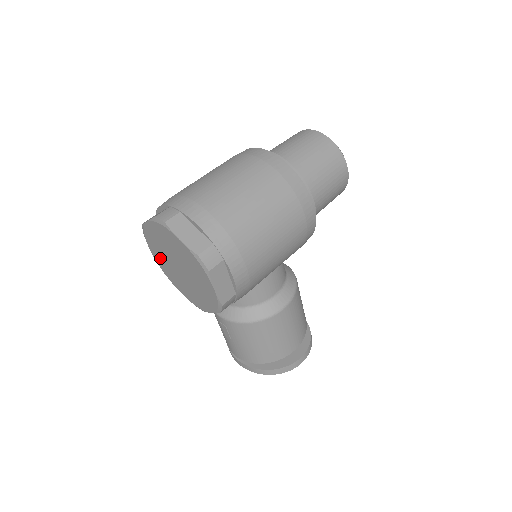
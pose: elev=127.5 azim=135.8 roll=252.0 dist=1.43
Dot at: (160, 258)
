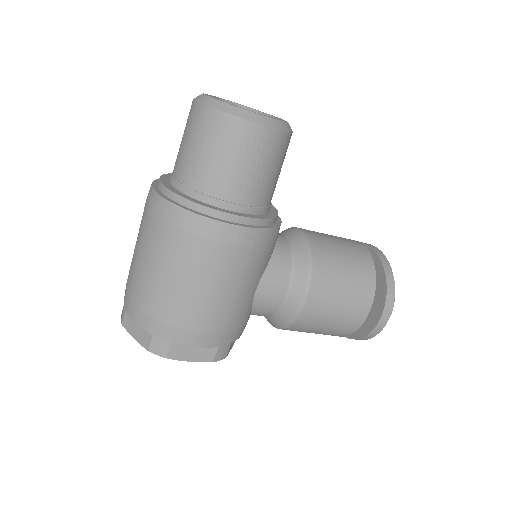
Dot at: occluded
